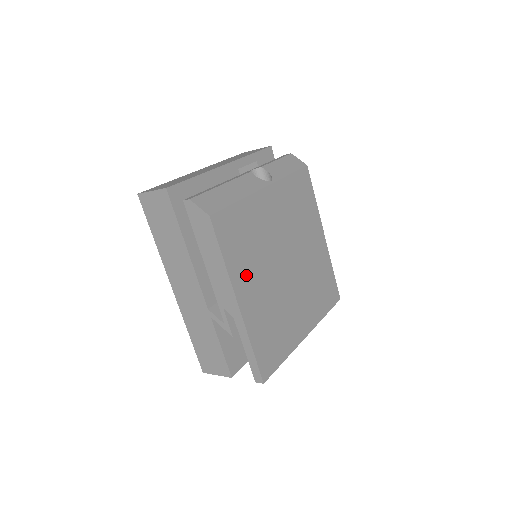
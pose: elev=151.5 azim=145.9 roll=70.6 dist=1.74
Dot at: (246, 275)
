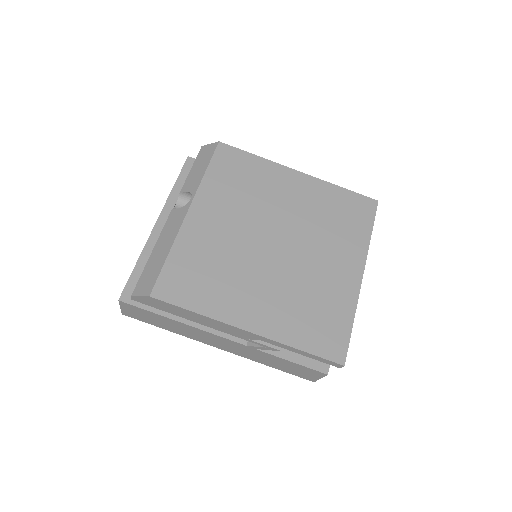
Dot at: (234, 300)
